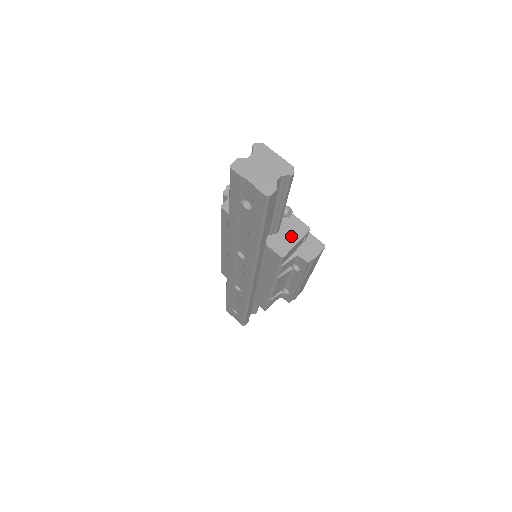
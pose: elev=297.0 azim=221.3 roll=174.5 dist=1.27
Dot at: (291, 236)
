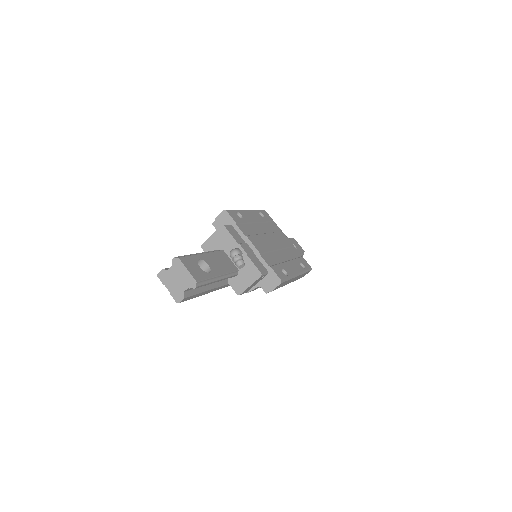
Dot at: (247, 279)
